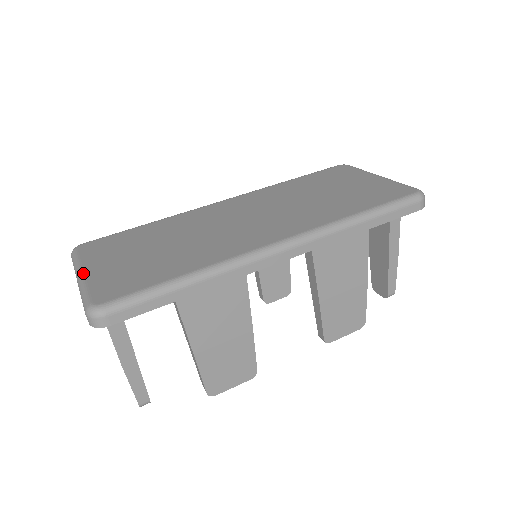
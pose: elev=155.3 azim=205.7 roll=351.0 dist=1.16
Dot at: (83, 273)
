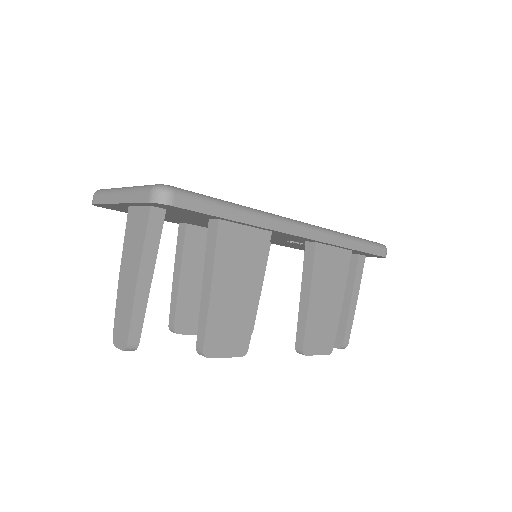
Dot at: occluded
